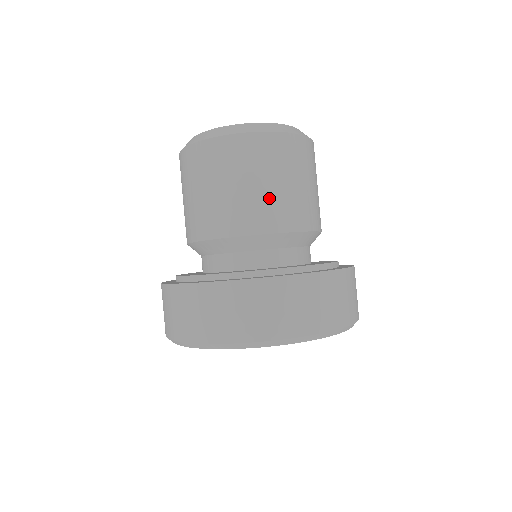
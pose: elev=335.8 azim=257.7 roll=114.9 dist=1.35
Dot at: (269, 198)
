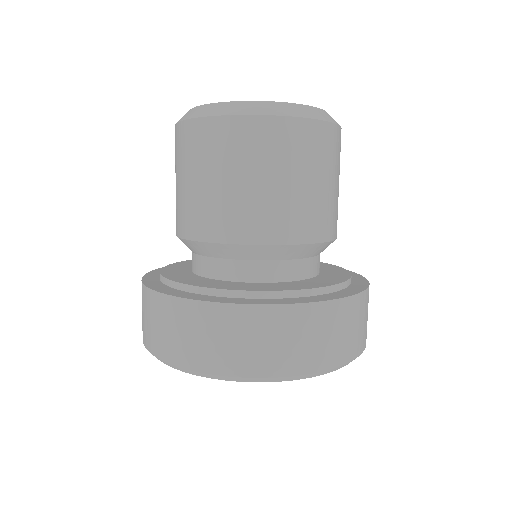
Dot at: (222, 200)
